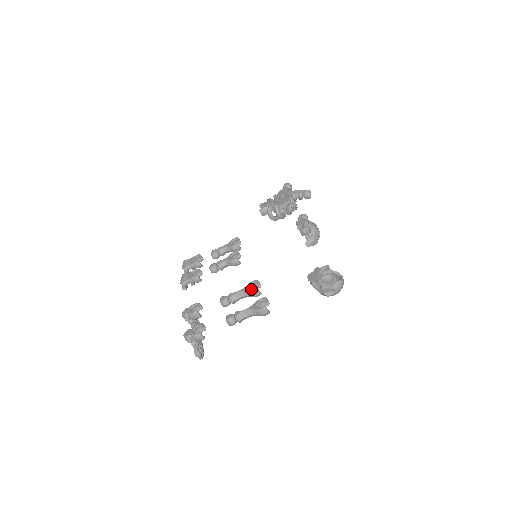
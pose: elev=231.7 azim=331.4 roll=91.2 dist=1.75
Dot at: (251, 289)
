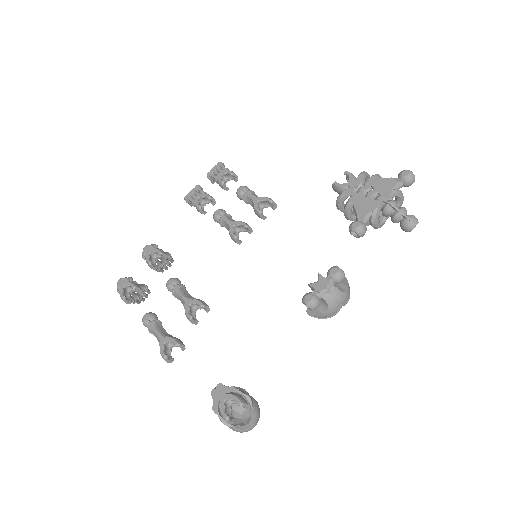
Dot at: (187, 312)
